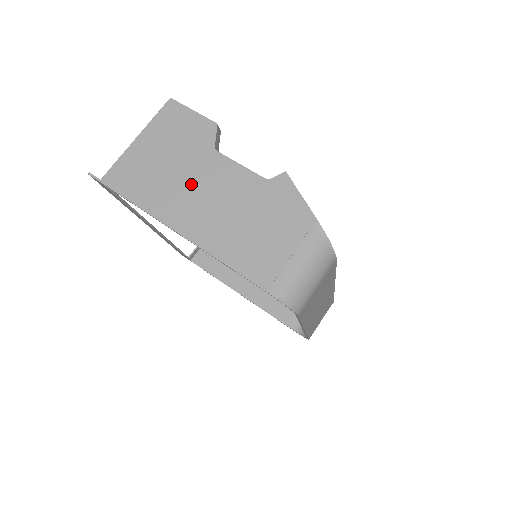
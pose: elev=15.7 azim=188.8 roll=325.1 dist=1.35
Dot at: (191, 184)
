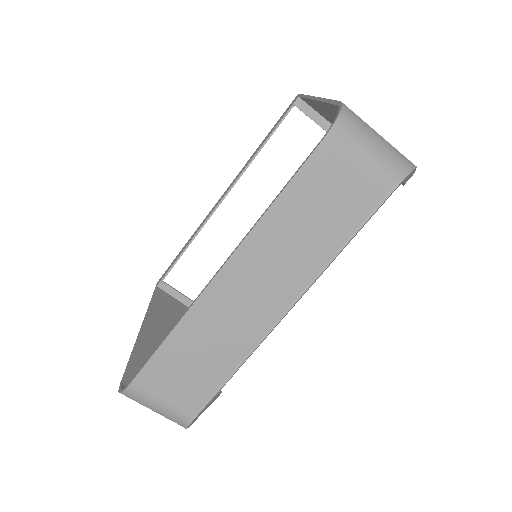
Dot at: occluded
